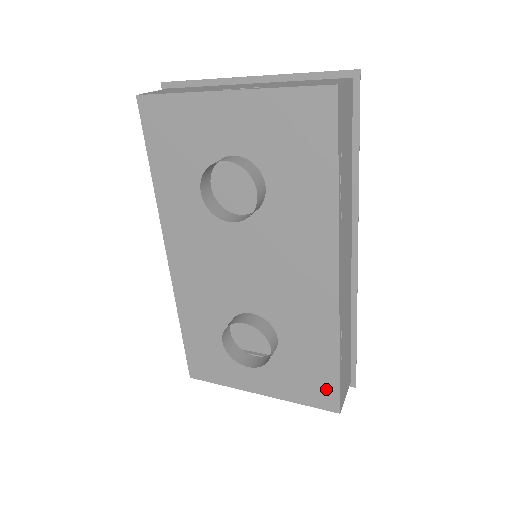
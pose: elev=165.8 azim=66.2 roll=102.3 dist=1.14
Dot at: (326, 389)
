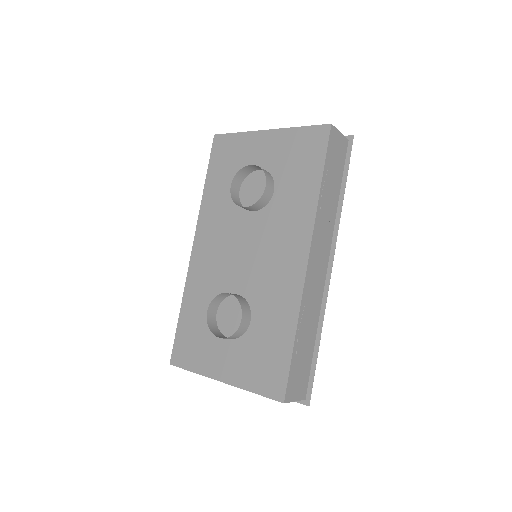
Dot at: (278, 373)
